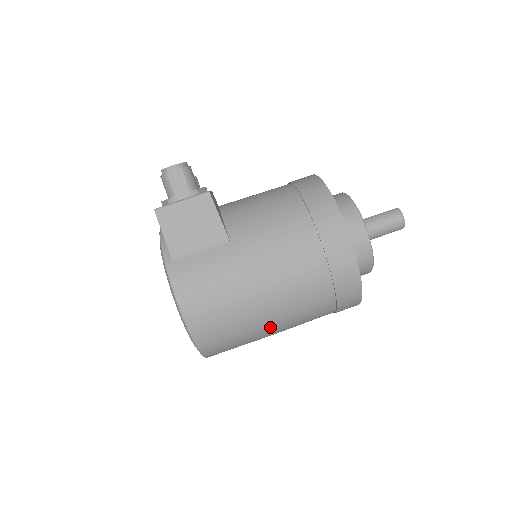
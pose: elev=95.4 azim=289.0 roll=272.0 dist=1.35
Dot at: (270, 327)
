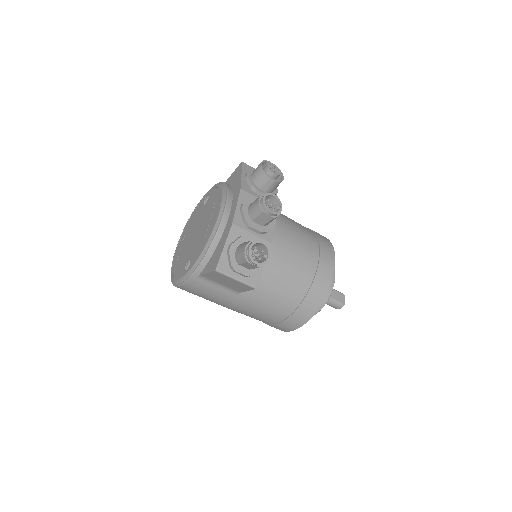
Dot at: occluded
